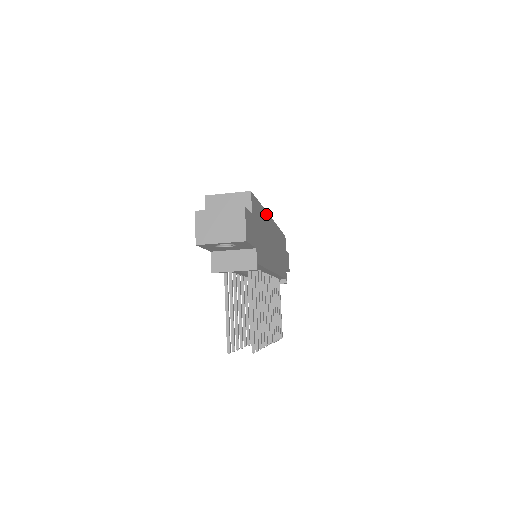
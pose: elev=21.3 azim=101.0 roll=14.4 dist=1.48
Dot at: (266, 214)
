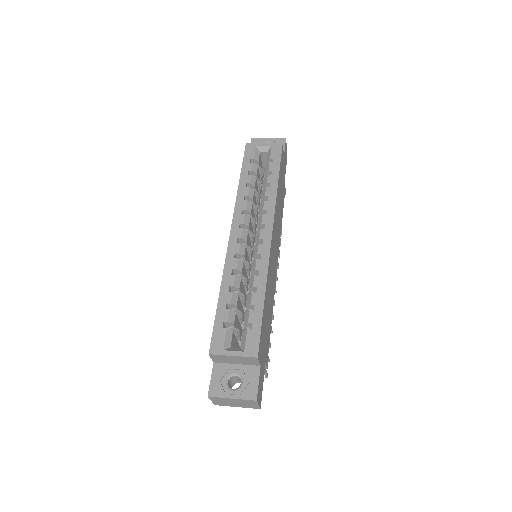
Dot at: (268, 273)
